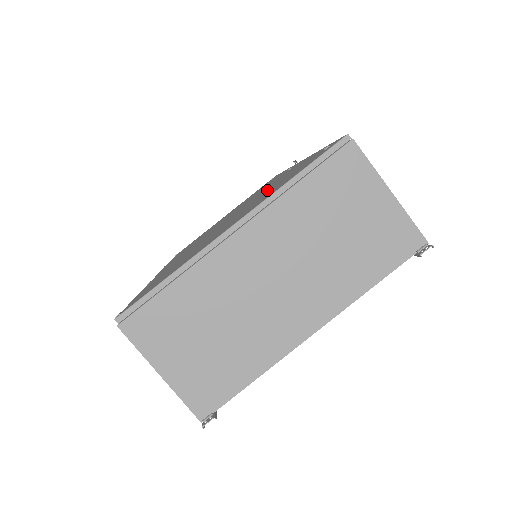
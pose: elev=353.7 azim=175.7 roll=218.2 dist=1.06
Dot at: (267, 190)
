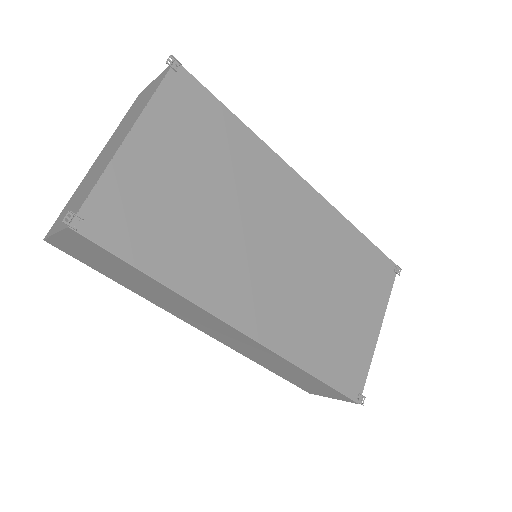
Dot at: occluded
